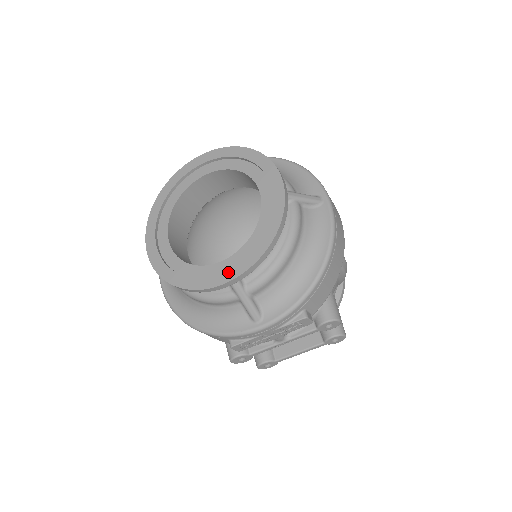
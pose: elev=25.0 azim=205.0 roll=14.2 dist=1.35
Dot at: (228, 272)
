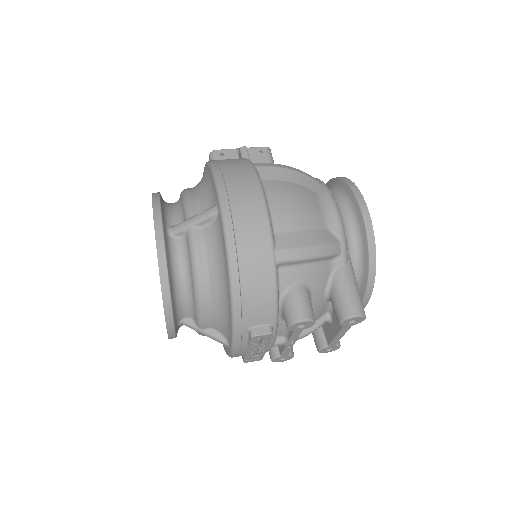
Dot at: occluded
